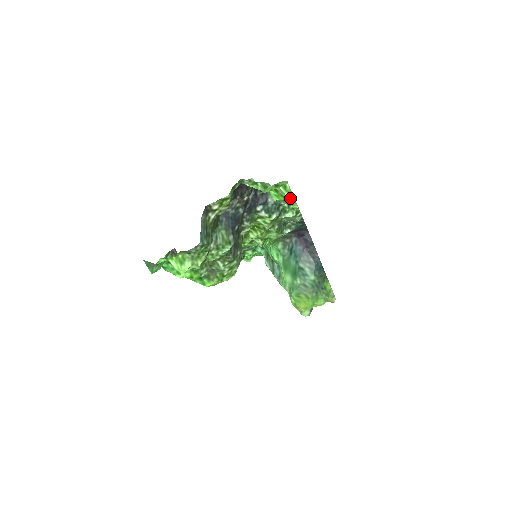
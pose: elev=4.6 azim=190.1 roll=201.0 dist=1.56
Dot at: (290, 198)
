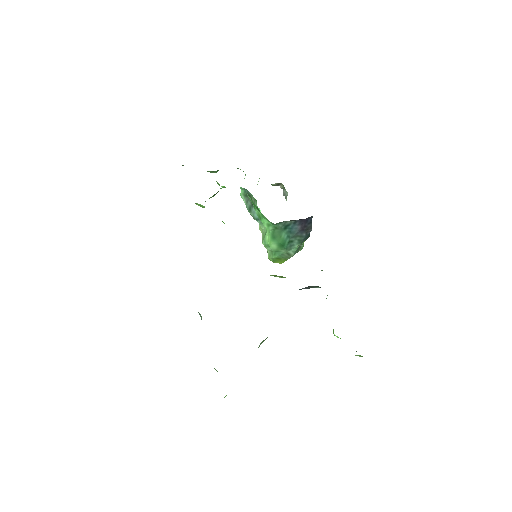
Dot at: occluded
